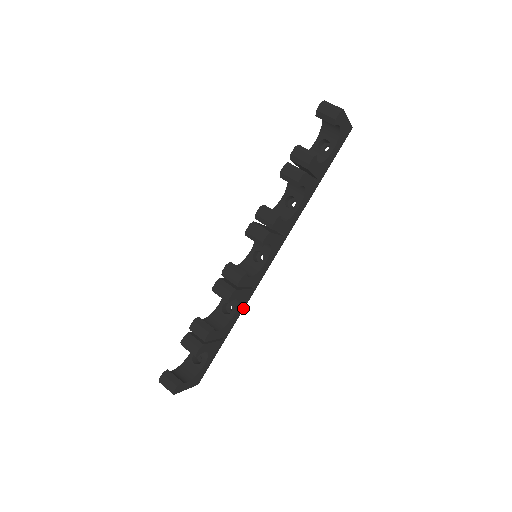
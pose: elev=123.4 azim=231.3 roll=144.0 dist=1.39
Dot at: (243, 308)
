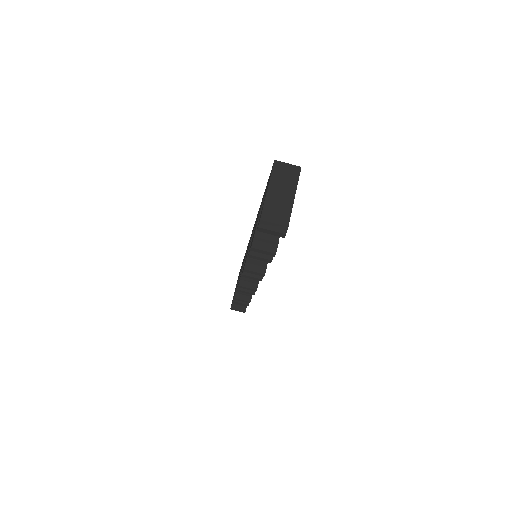
Dot at: occluded
